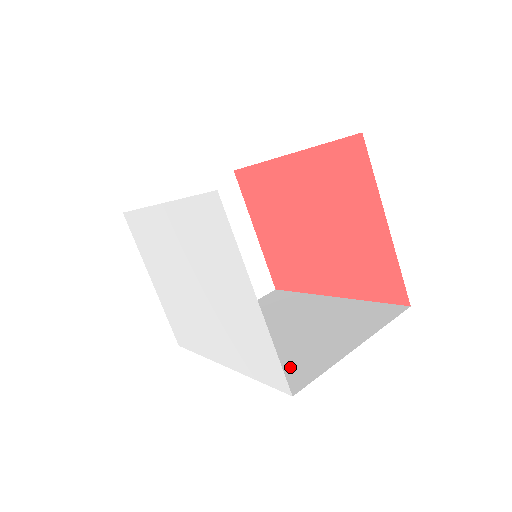
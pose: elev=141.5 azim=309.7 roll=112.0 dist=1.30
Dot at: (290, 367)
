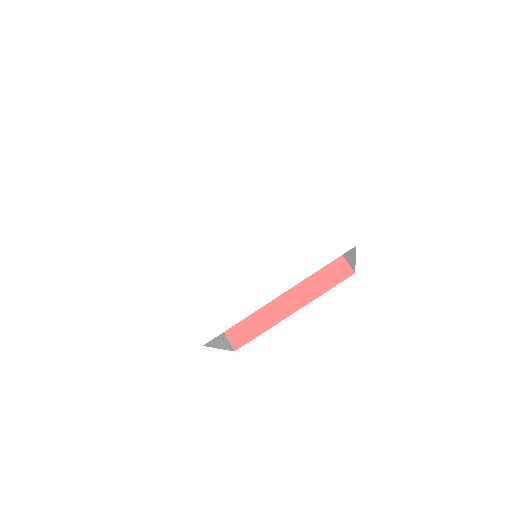
Dot at: occluded
